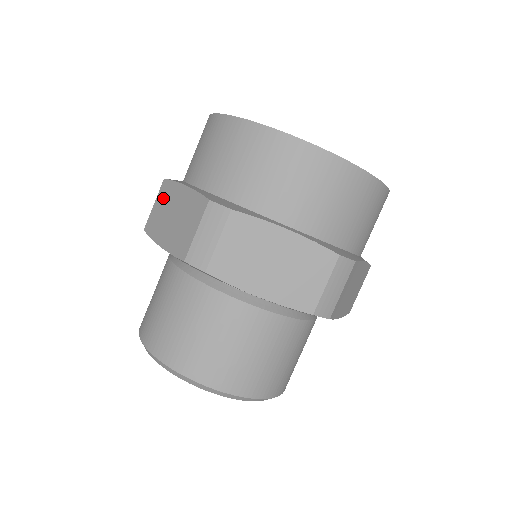
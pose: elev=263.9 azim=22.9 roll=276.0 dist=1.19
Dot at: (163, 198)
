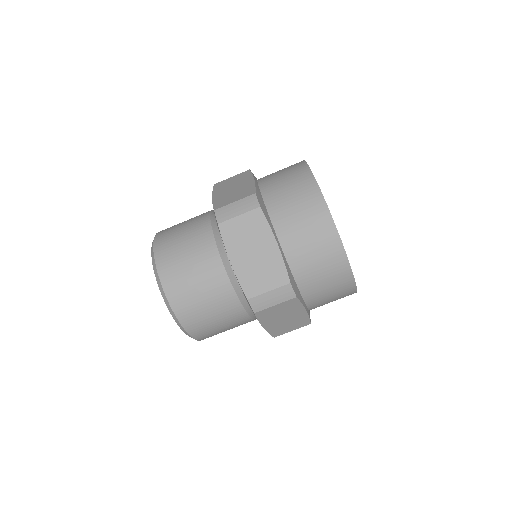
Dot at: (252, 224)
